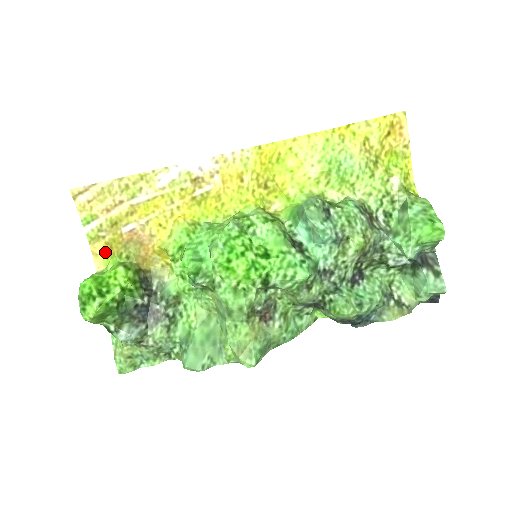
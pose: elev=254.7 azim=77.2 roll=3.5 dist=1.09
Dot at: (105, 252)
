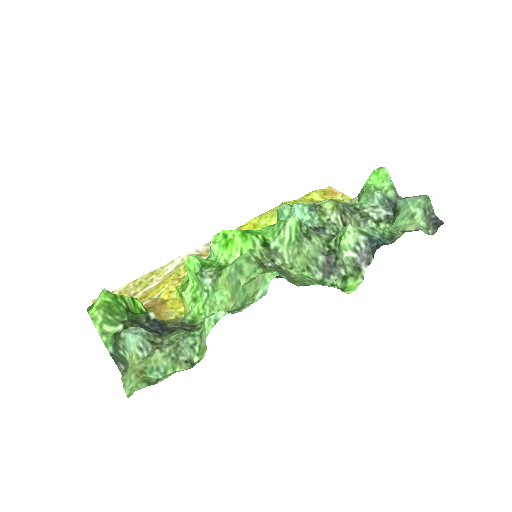
Dot at: occluded
